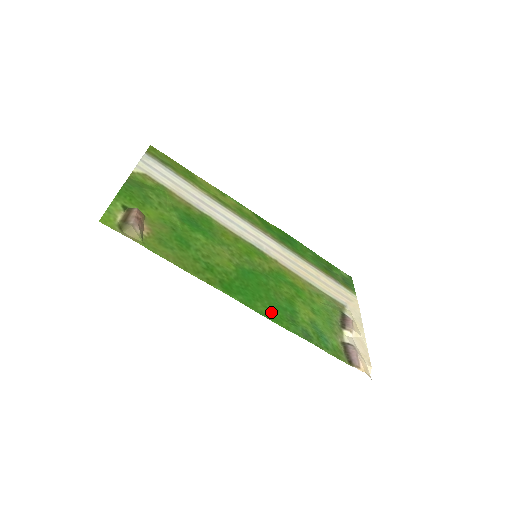
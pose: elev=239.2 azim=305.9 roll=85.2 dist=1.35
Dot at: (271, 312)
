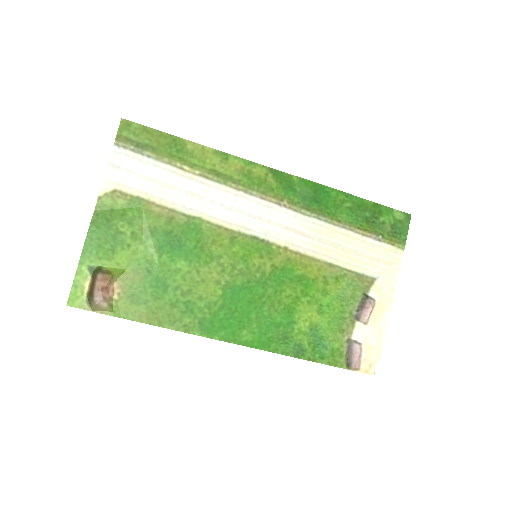
Dot at: (258, 337)
